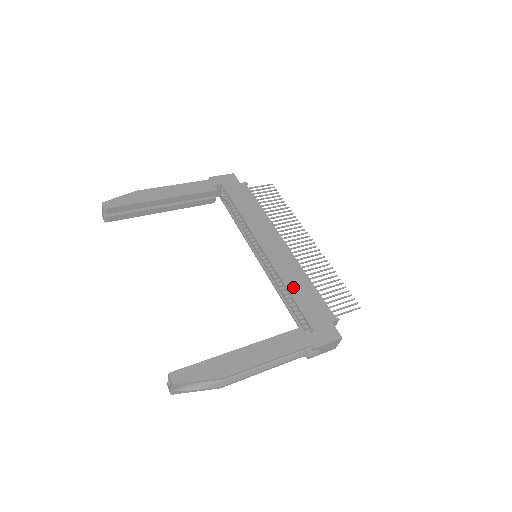
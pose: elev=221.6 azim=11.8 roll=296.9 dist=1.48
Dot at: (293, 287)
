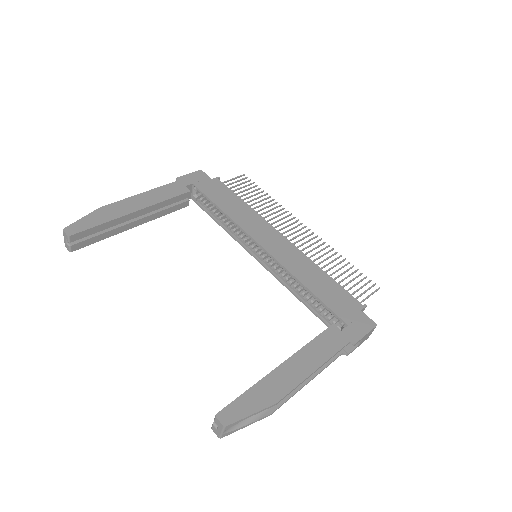
Dot at: (309, 282)
